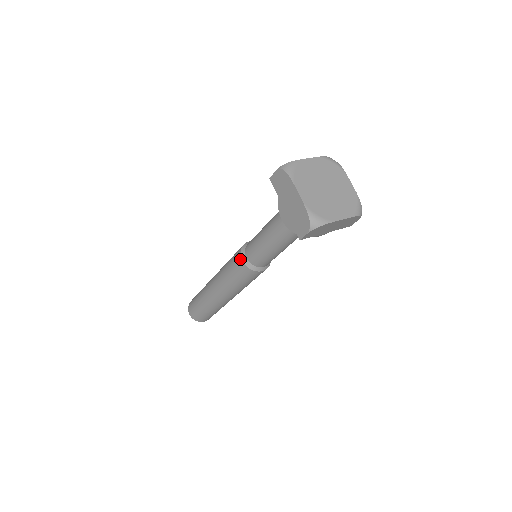
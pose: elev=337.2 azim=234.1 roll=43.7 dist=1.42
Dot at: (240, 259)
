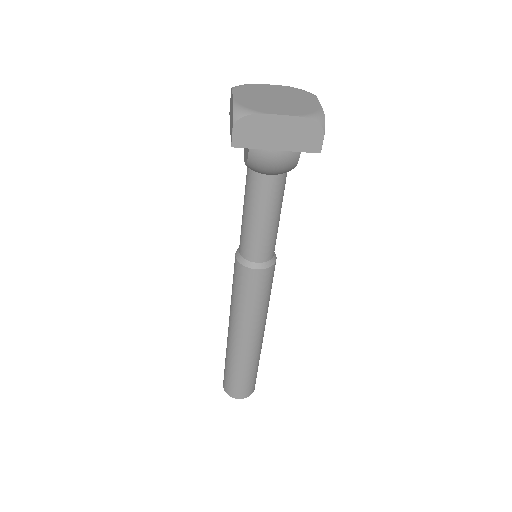
Dot at: (235, 256)
